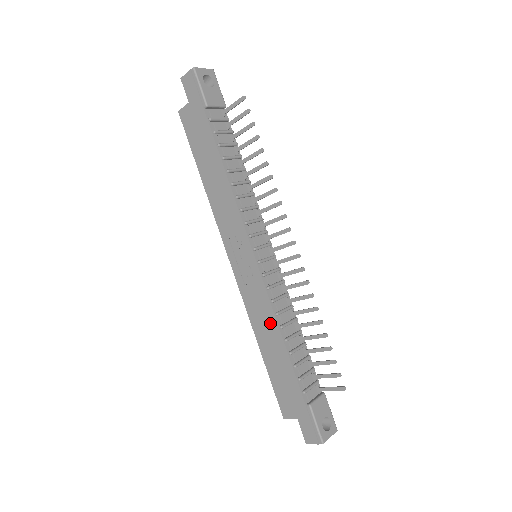
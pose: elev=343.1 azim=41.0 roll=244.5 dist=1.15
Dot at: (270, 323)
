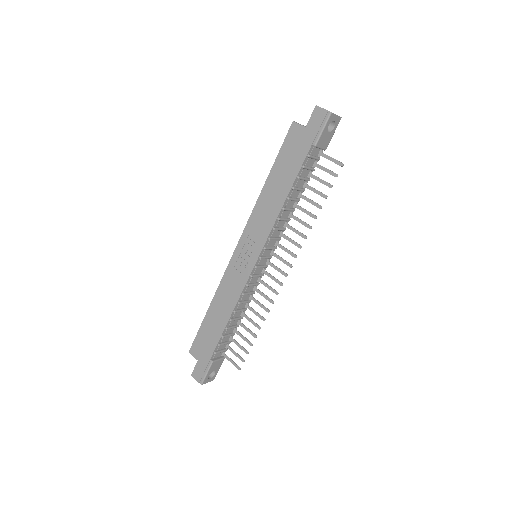
Dot at: (230, 303)
